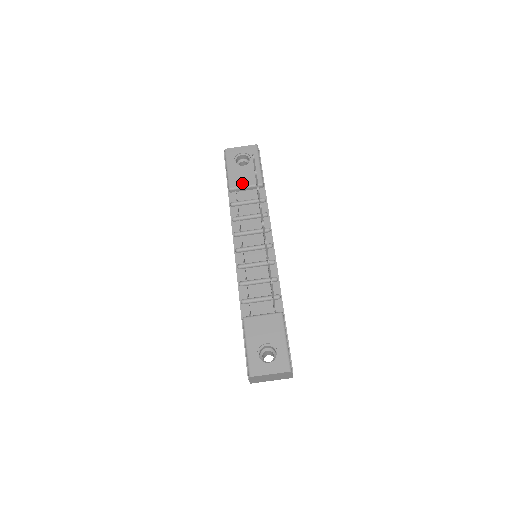
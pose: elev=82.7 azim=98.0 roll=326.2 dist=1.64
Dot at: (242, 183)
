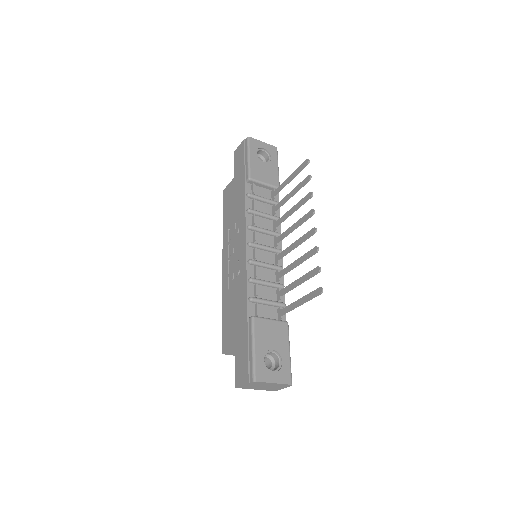
Dot at: (262, 178)
